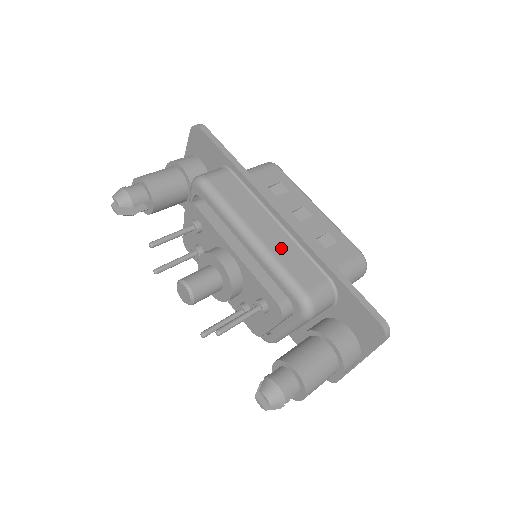
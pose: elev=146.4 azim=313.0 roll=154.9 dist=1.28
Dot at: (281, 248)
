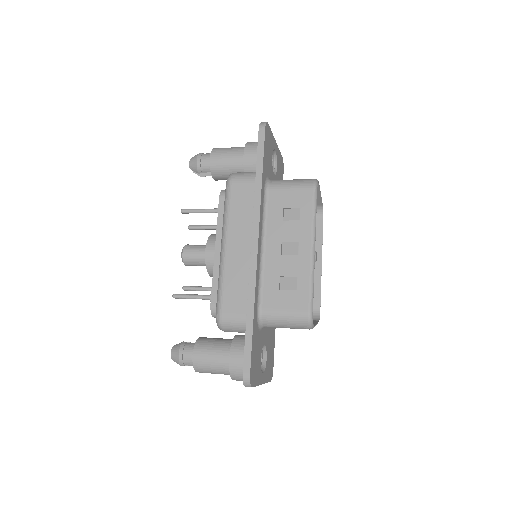
Dot at: (234, 269)
